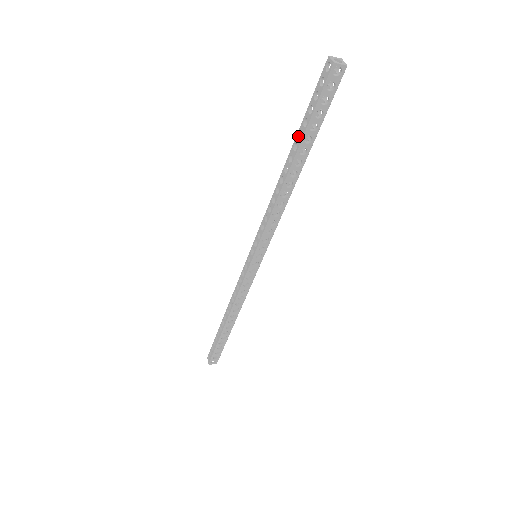
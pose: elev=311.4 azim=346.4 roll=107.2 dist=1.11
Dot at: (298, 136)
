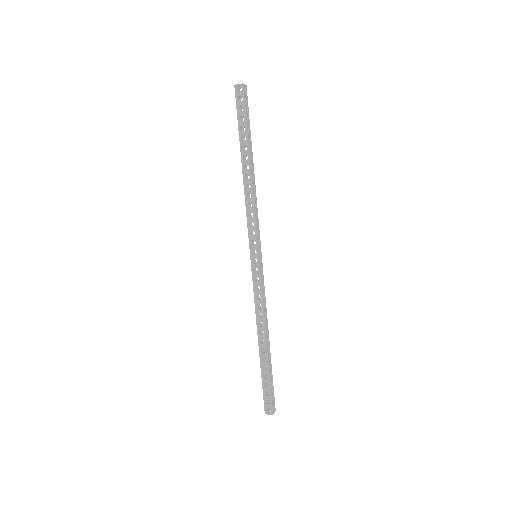
Dot at: occluded
